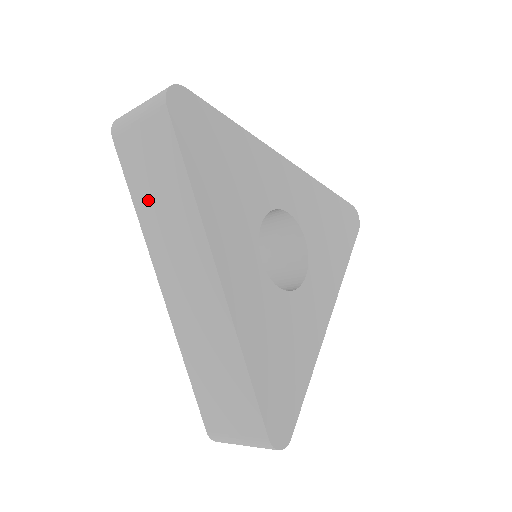
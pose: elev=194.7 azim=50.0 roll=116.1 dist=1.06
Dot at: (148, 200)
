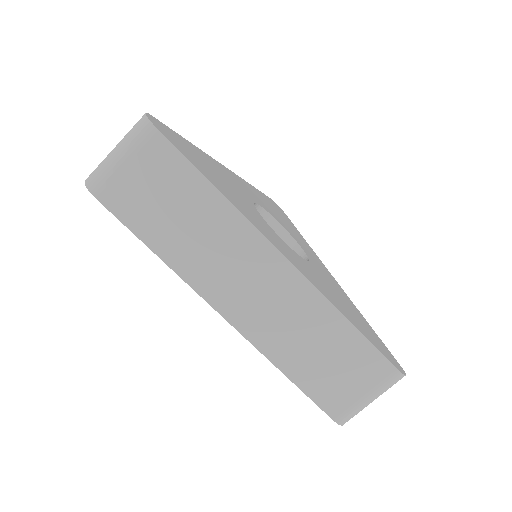
Dot at: occluded
